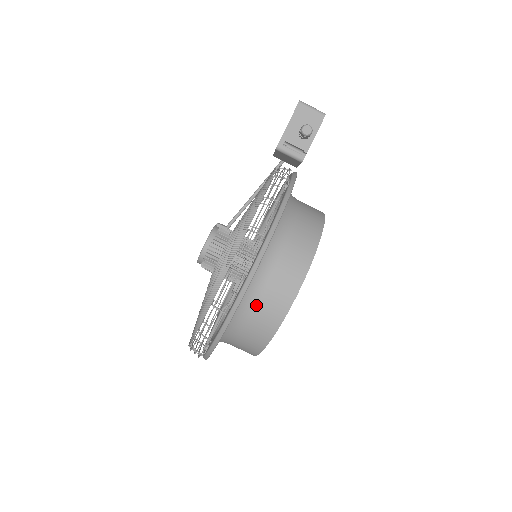
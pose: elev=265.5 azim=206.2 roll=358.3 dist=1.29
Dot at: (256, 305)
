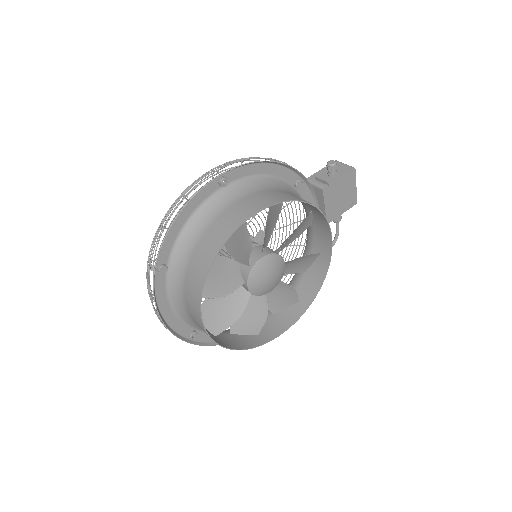
Dot at: (219, 216)
